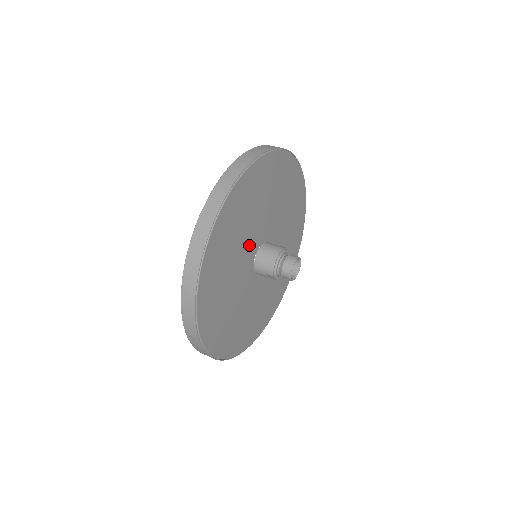
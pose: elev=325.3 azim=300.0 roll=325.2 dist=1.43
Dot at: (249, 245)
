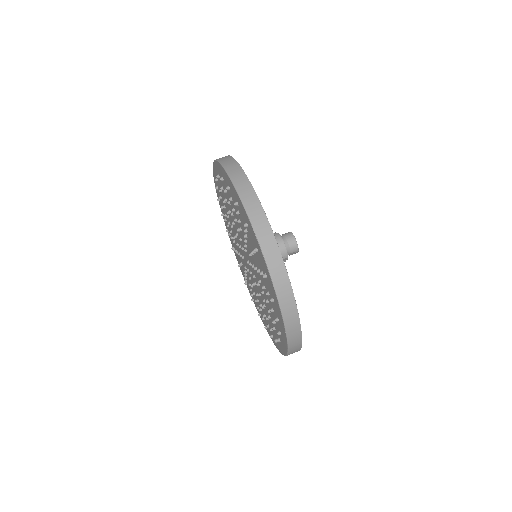
Dot at: occluded
